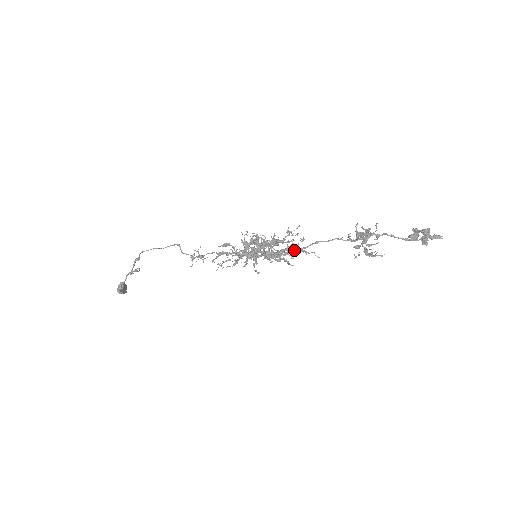
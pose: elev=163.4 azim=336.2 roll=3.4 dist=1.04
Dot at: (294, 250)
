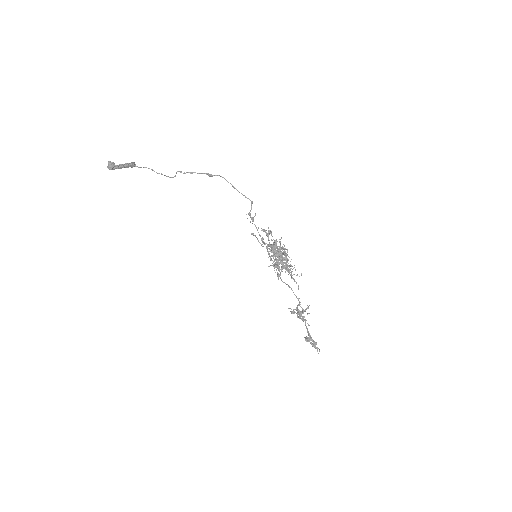
Dot at: occluded
